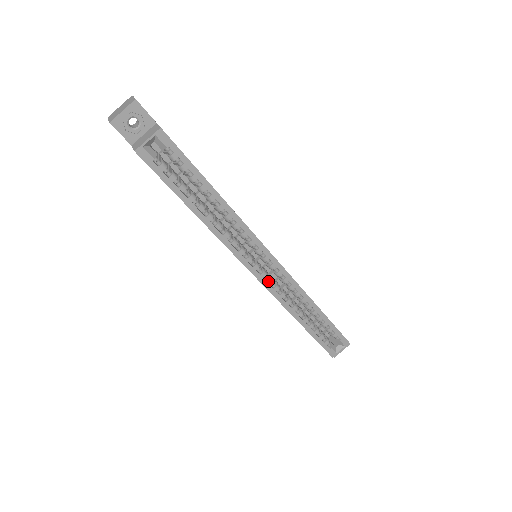
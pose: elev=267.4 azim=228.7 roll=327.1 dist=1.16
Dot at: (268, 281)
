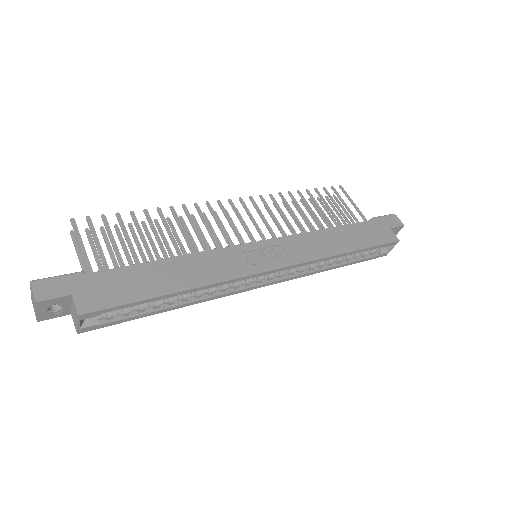
Dot at: (279, 277)
